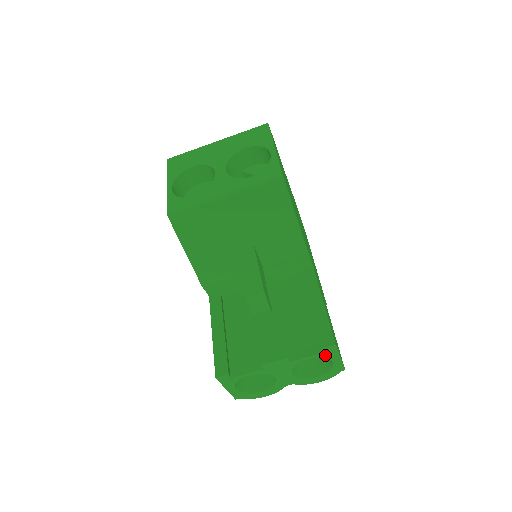
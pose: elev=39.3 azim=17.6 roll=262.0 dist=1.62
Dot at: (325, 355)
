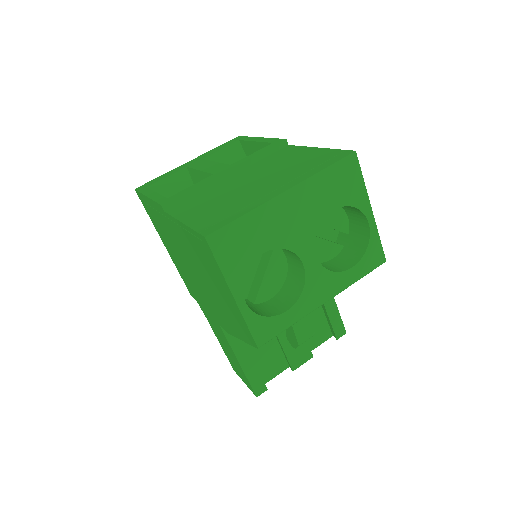
Dot at: occluded
